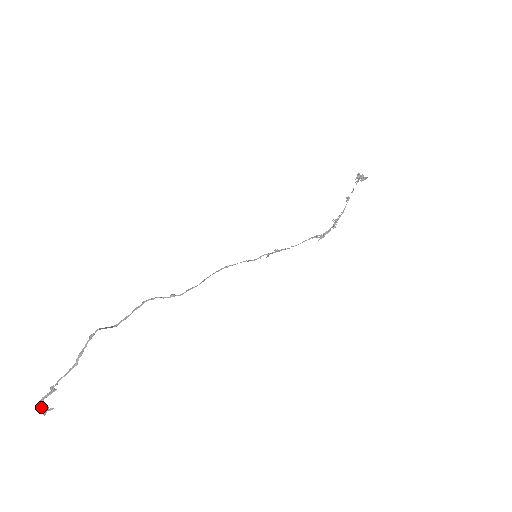
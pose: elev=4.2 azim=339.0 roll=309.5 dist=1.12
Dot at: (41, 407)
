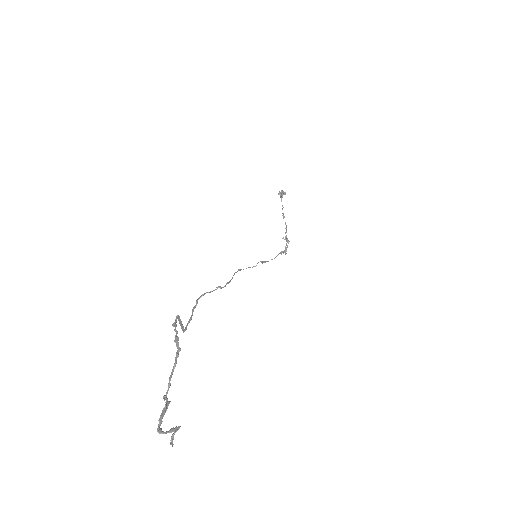
Dot at: (164, 432)
